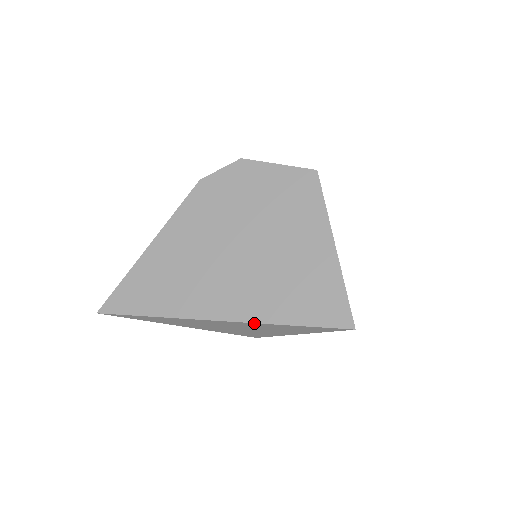
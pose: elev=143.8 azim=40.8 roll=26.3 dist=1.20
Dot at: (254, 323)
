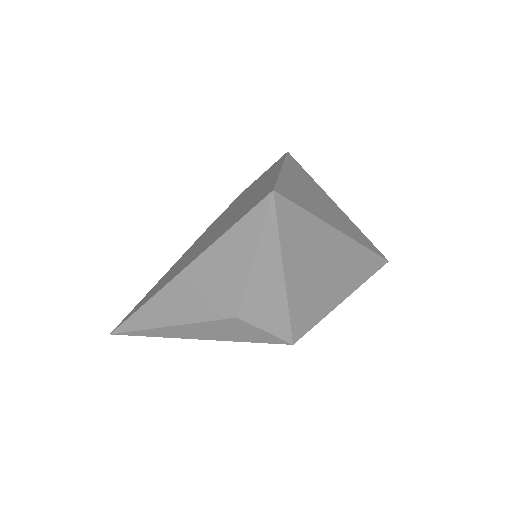
Dot at: (200, 256)
